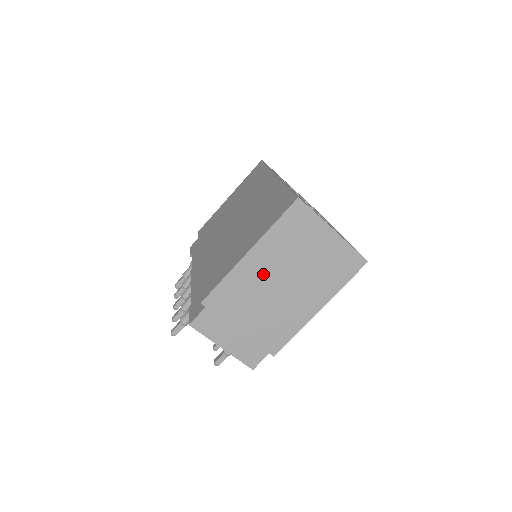
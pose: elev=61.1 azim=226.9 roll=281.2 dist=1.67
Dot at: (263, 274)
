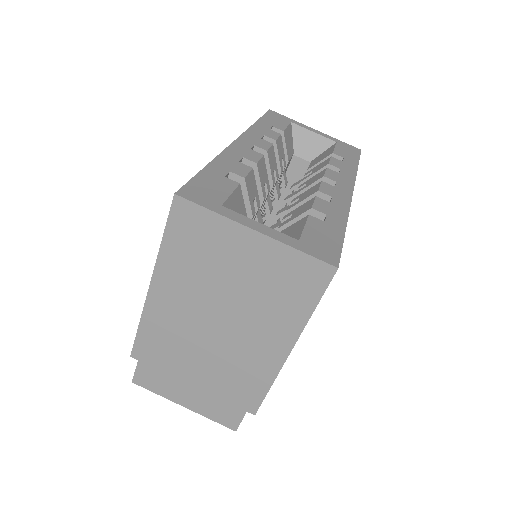
Dot at: (184, 312)
